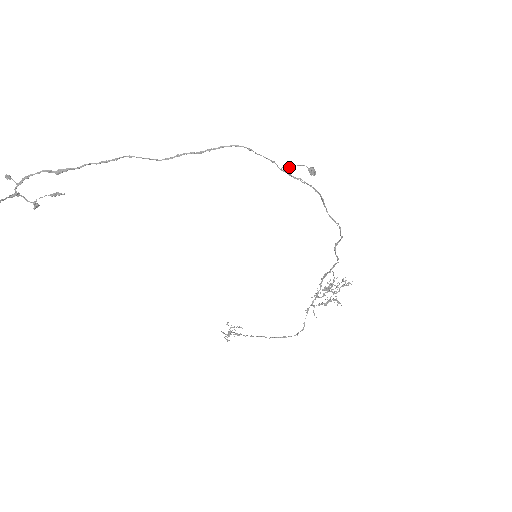
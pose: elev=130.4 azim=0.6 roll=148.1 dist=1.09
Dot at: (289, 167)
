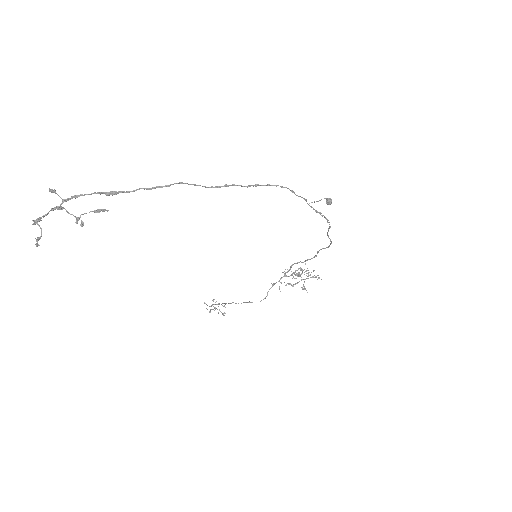
Dot at: occluded
